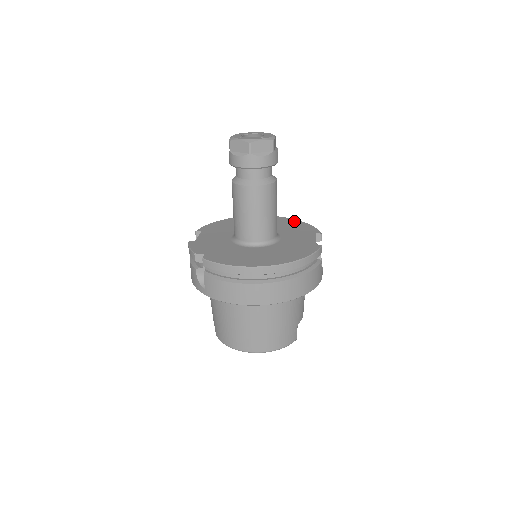
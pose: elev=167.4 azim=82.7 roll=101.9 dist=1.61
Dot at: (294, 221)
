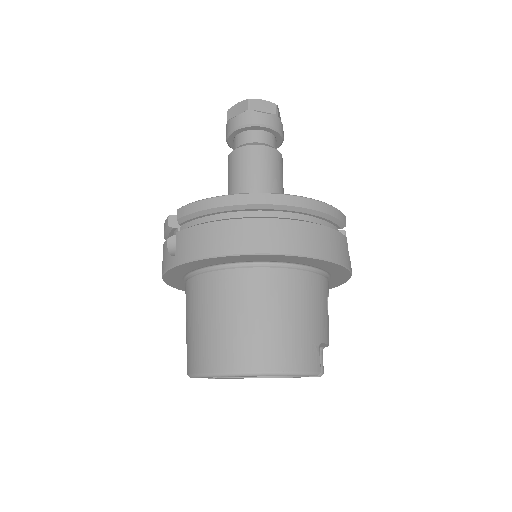
Dot at: occluded
